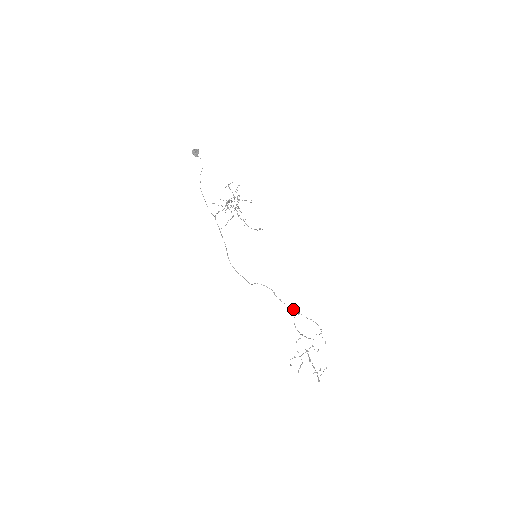
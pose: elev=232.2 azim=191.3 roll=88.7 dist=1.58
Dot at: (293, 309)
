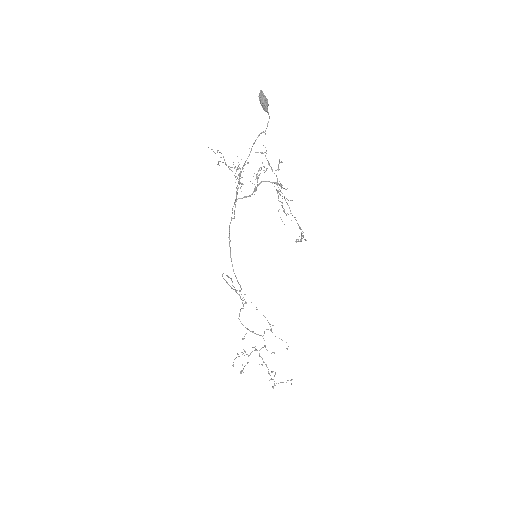
Dot at: (242, 298)
